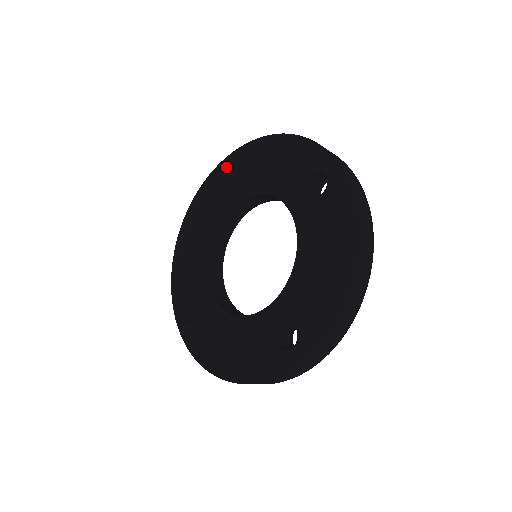
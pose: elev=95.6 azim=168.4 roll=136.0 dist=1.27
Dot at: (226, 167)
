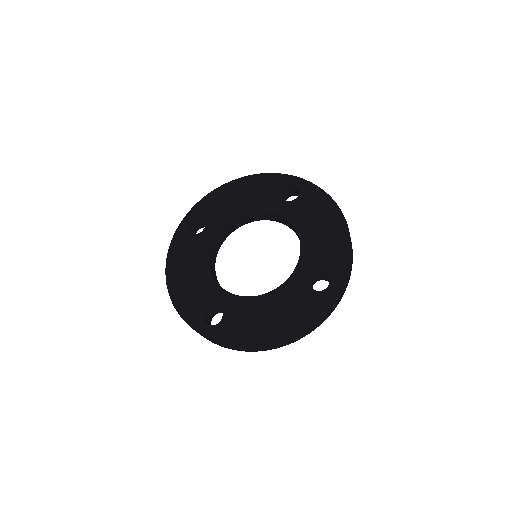
Dot at: (309, 191)
